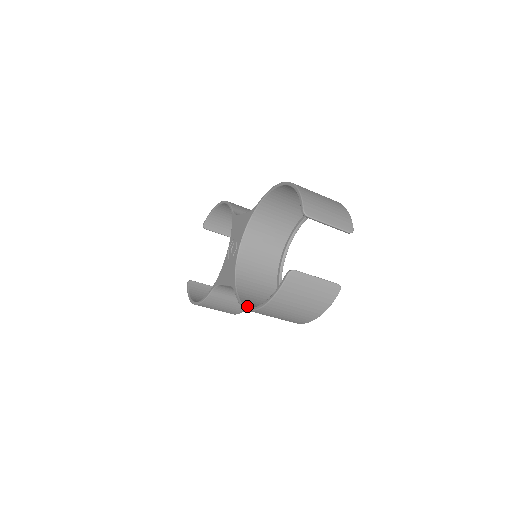
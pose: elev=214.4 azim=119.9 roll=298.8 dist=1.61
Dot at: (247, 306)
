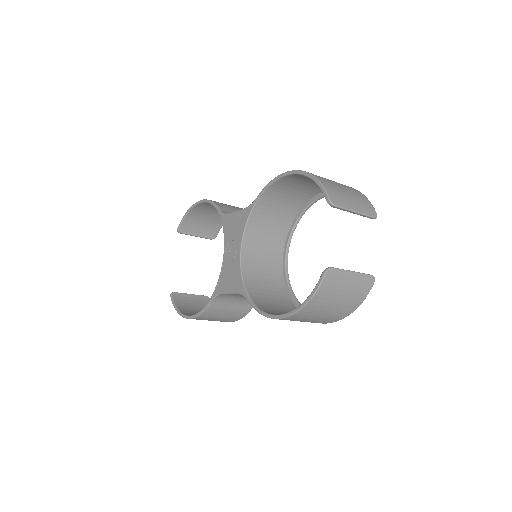
Dot at: (271, 314)
